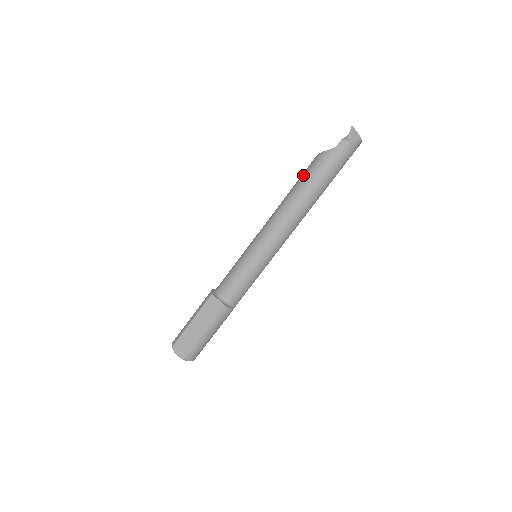
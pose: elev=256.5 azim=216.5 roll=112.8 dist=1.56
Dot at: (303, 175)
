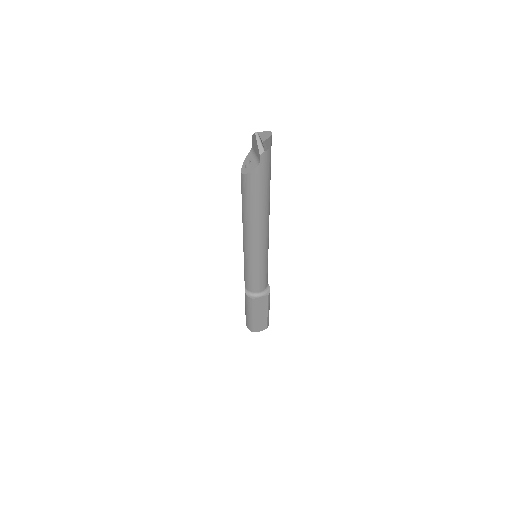
Dot at: (247, 197)
